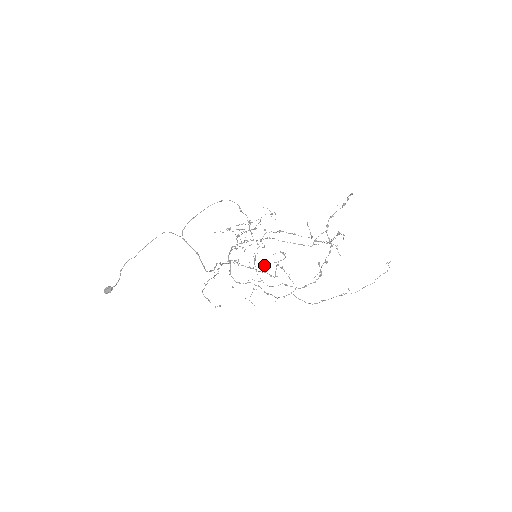
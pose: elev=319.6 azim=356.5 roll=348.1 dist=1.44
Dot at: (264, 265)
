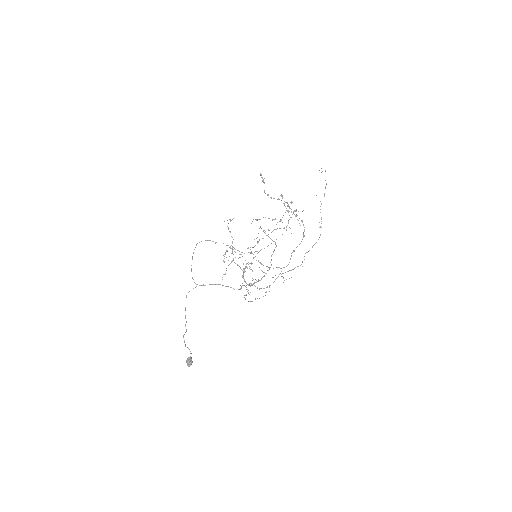
Dot at: occluded
